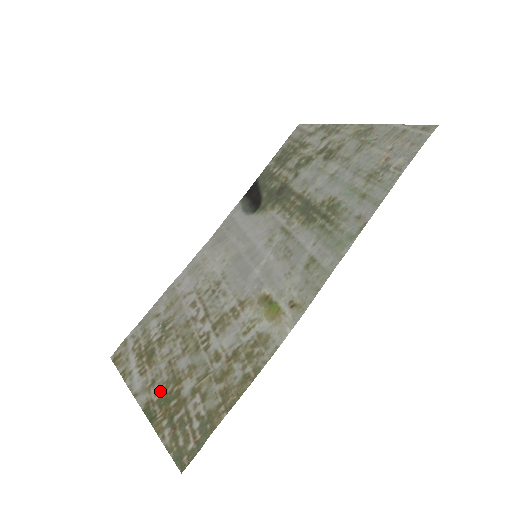
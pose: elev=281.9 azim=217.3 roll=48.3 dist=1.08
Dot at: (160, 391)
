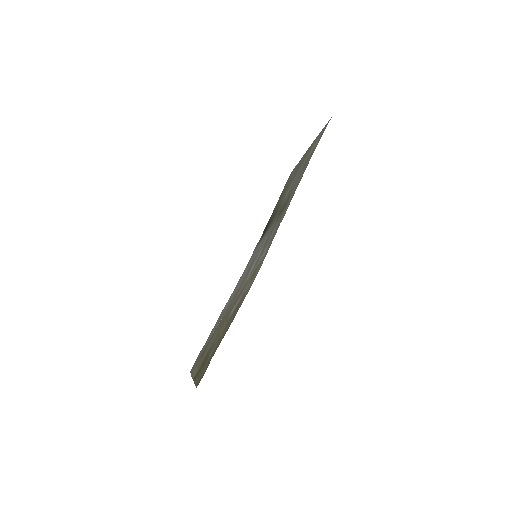
Dot at: (202, 362)
